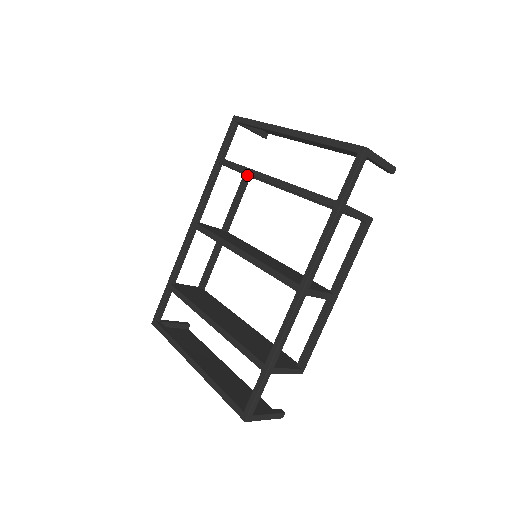
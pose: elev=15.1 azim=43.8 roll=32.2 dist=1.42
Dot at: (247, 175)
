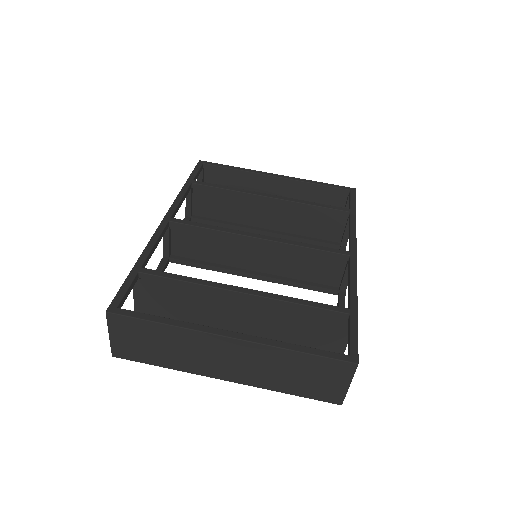
Dot at: (191, 216)
